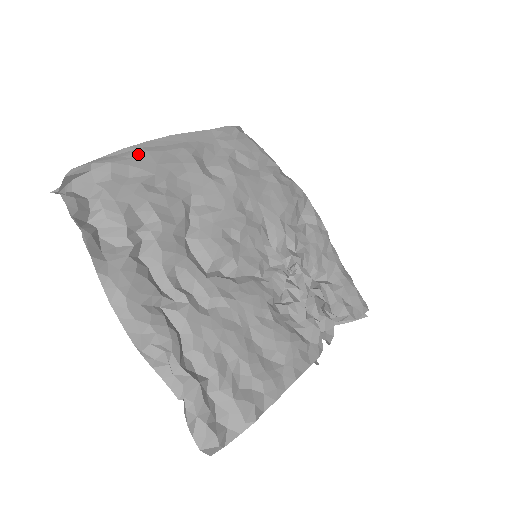
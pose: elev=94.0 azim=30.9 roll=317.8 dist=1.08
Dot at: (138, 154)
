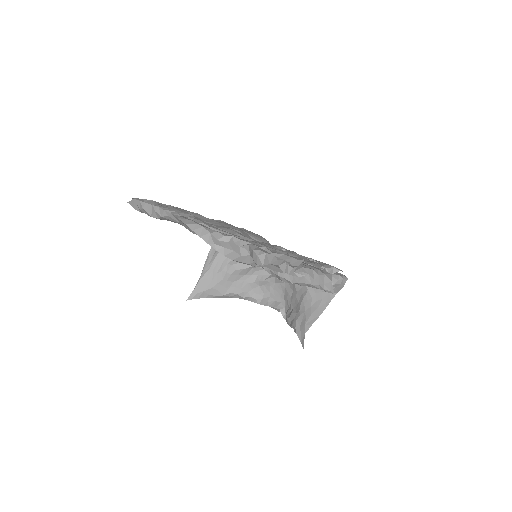
Dot at: occluded
